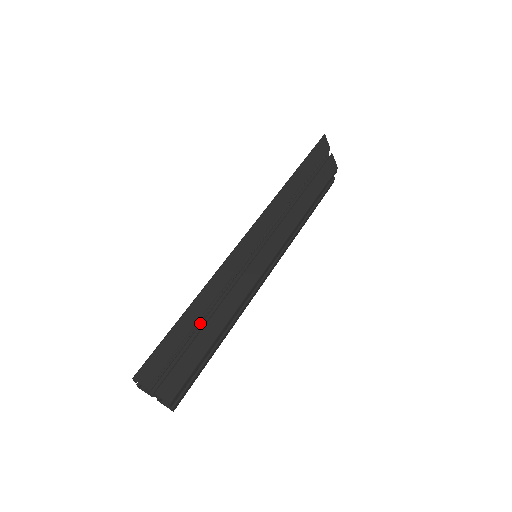
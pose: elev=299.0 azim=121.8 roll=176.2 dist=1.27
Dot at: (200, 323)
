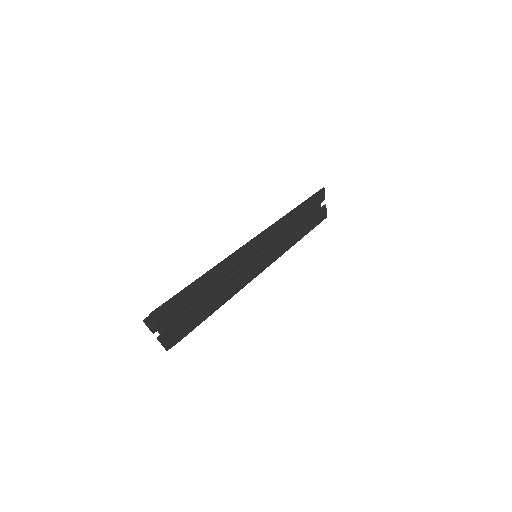
Dot at: (208, 290)
